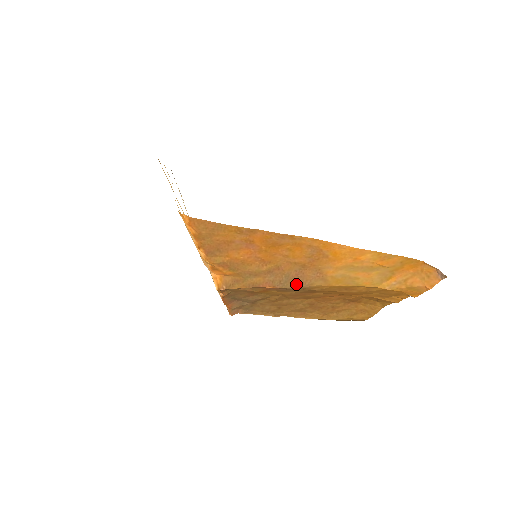
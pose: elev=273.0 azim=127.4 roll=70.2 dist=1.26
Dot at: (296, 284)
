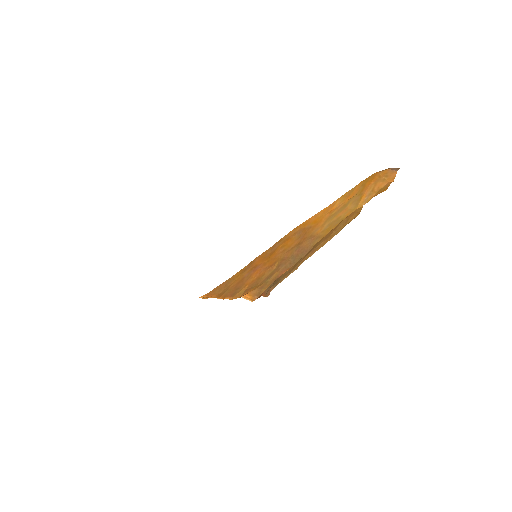
Dot at: (302, 255)
